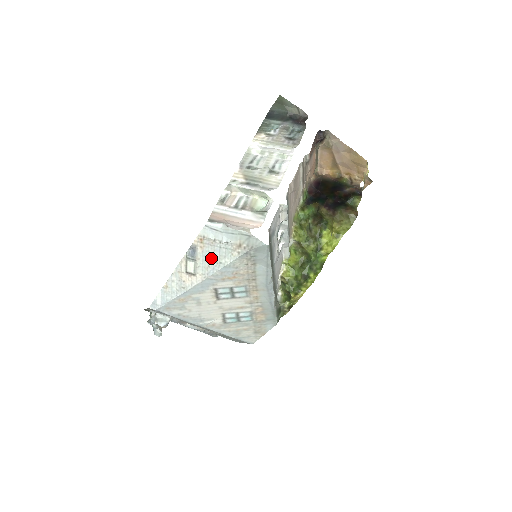
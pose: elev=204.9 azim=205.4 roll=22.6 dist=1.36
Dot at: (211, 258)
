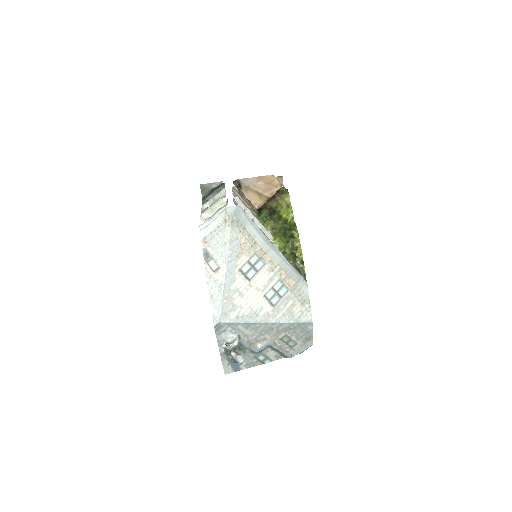
Dot at: (218, 246)
